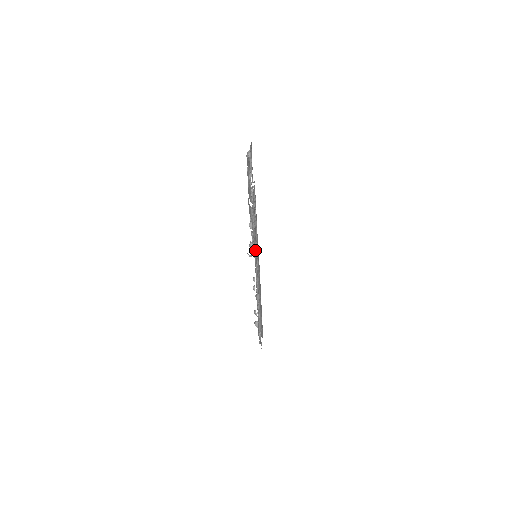
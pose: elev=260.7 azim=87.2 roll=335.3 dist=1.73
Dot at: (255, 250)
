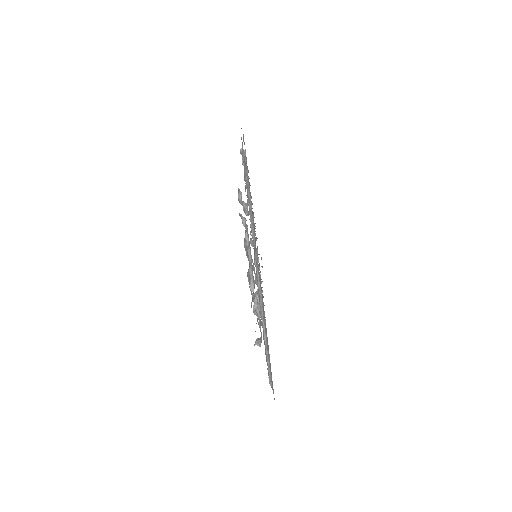
Dot at: occluded
